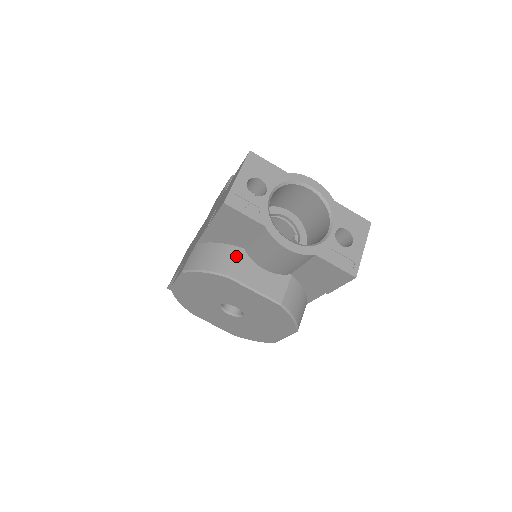
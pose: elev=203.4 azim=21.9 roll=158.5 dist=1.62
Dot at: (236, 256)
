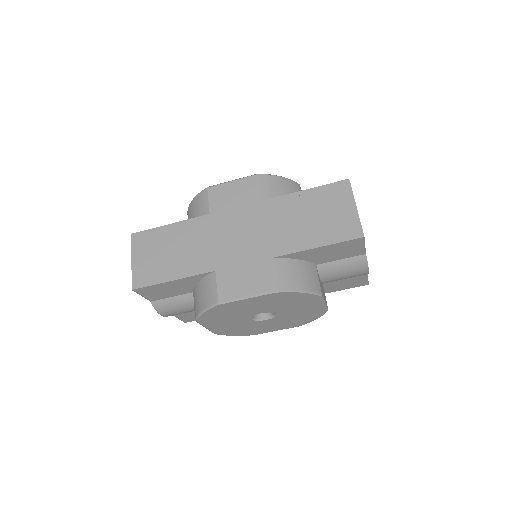
Dot at: (317, 273)
